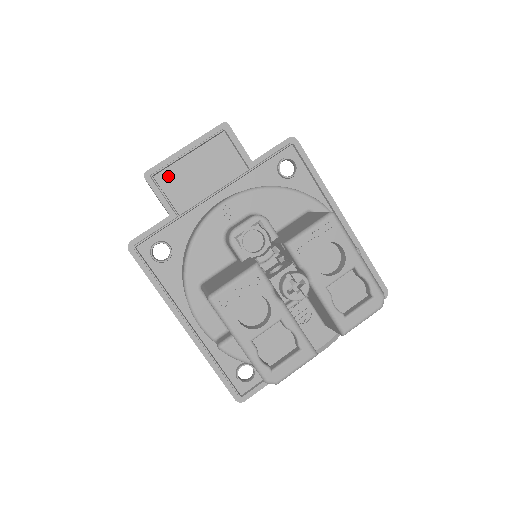
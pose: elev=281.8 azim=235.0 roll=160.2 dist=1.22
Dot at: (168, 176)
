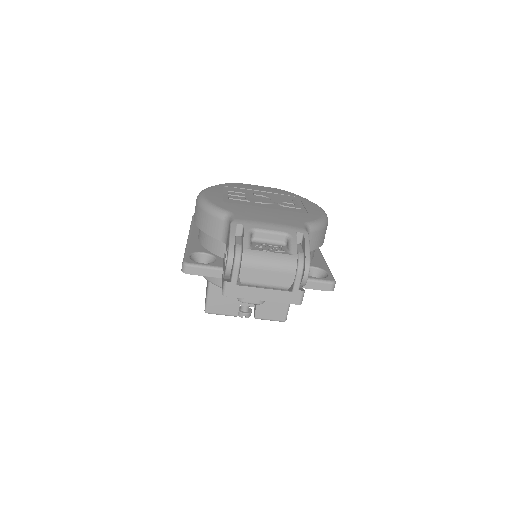
Dot at: occluded
